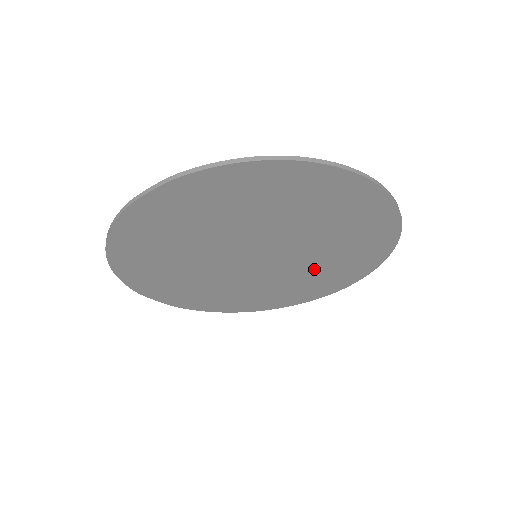
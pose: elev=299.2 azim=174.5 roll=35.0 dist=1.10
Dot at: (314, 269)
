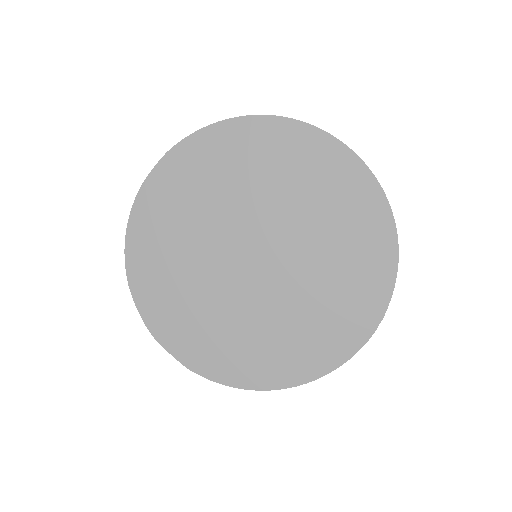
Dot at: (325, 277)
